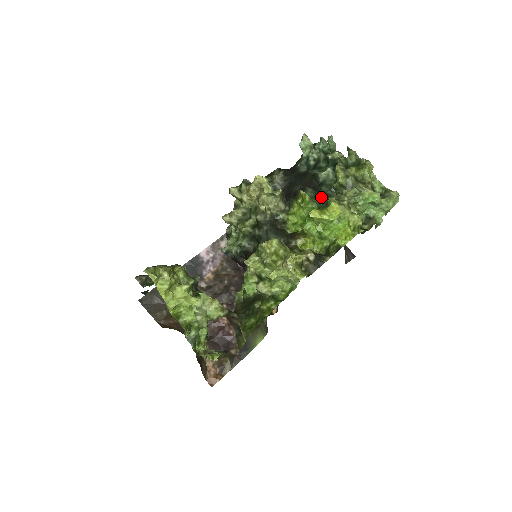
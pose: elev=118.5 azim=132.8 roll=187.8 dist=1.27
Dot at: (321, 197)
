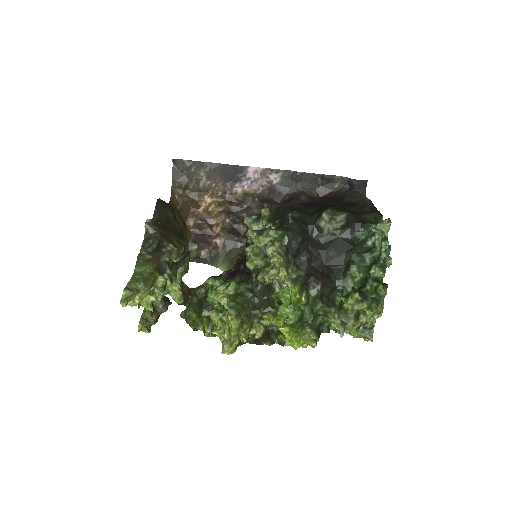
Dot at: (319, 301)
